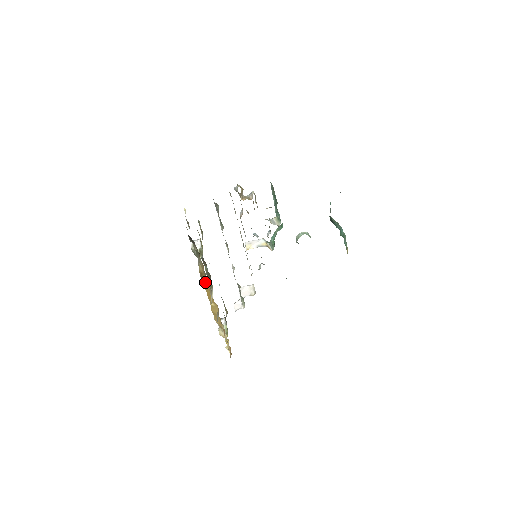
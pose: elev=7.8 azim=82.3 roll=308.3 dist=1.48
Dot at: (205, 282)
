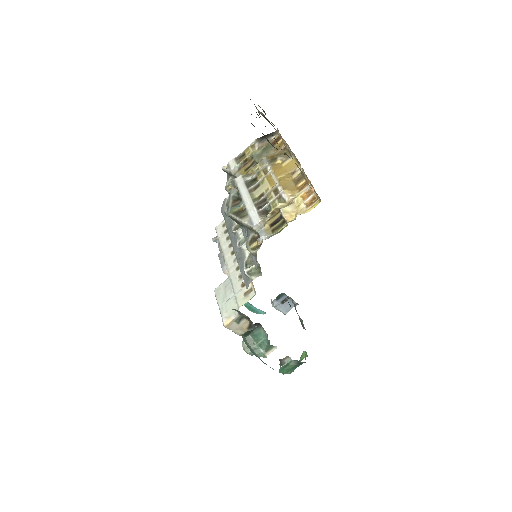
Dot at: (273, 164)
